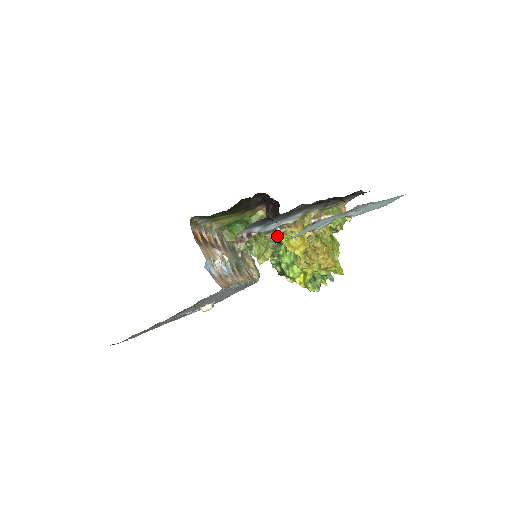
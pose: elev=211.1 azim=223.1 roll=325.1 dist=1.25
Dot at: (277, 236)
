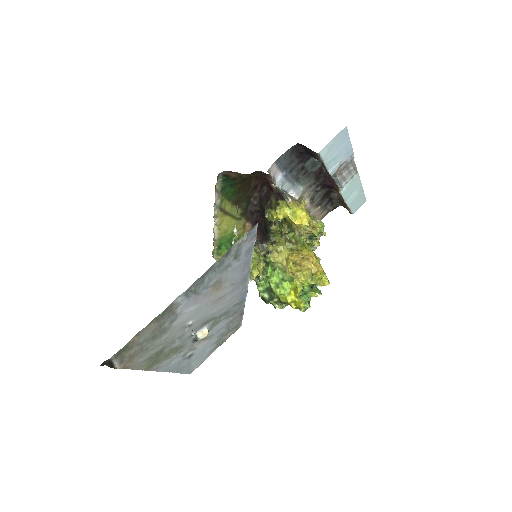
Dot at: (282, 215)
